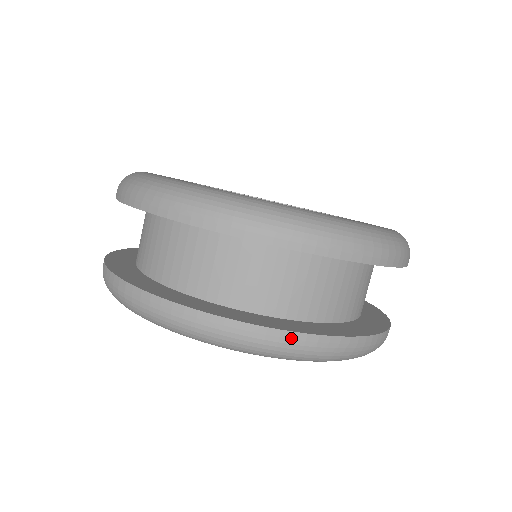
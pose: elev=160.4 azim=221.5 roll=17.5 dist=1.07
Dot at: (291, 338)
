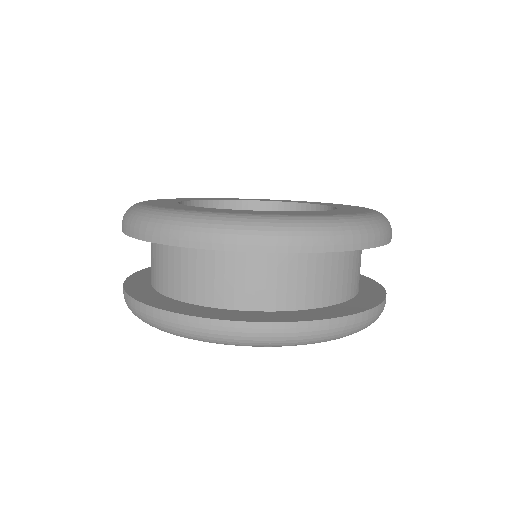
Dot at: (380, 308)
